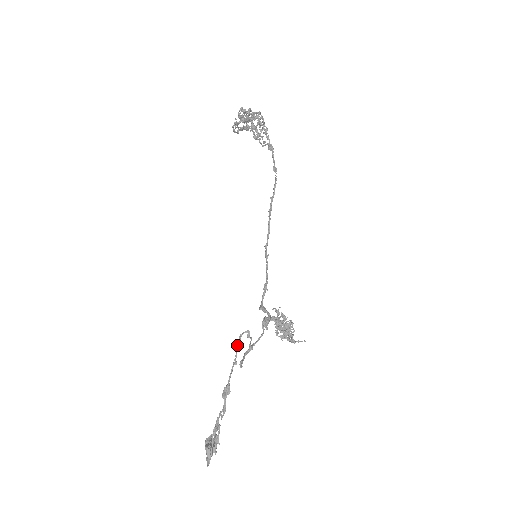
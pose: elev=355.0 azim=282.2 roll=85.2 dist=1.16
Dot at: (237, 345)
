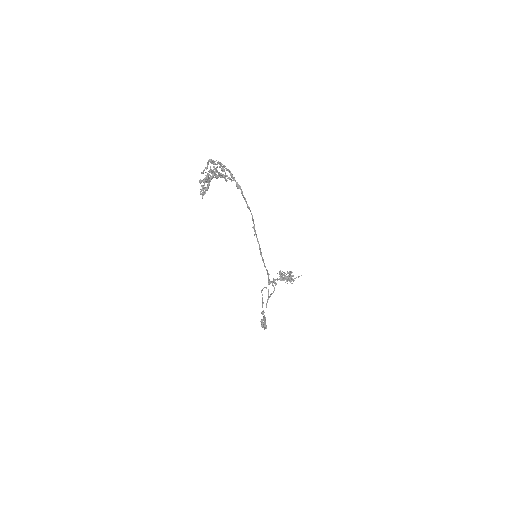
Dot at: occluded
